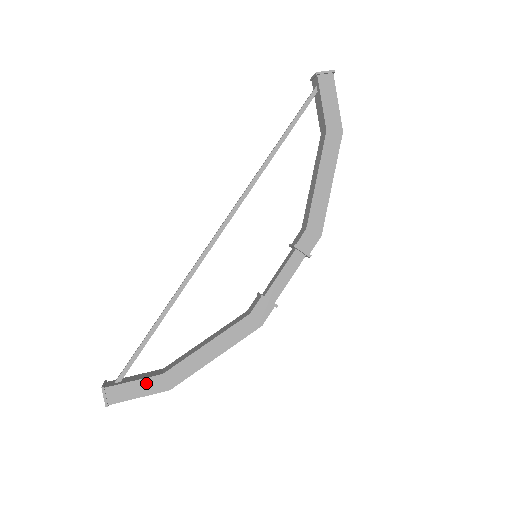
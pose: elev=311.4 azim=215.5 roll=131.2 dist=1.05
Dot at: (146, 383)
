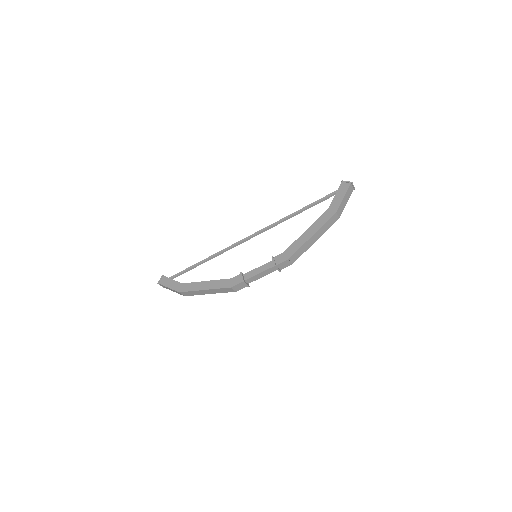
Dot at: (175, 283)
